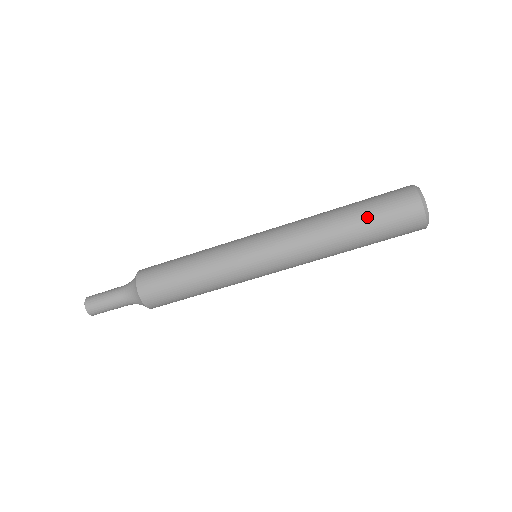
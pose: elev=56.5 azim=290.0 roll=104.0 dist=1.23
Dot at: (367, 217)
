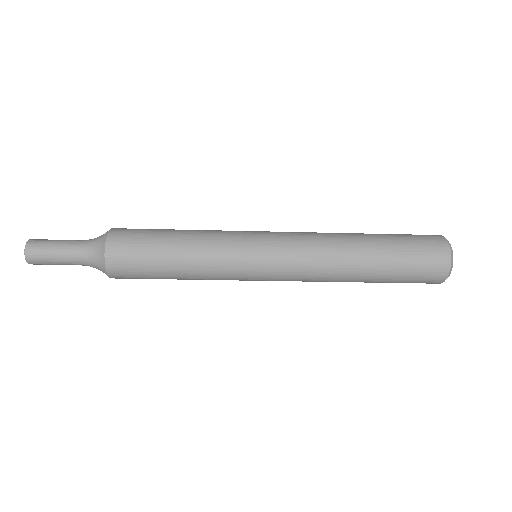
Dot at: (392, 269)
